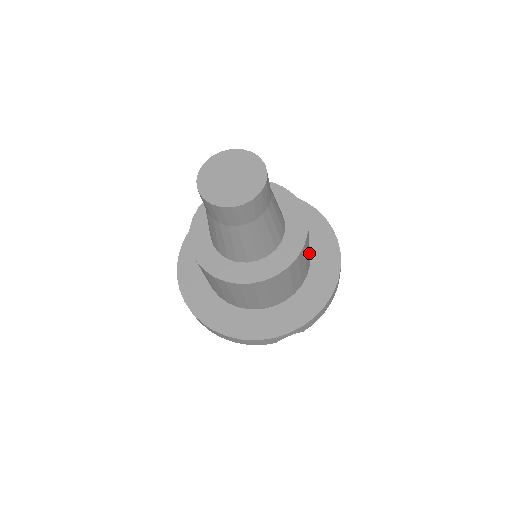
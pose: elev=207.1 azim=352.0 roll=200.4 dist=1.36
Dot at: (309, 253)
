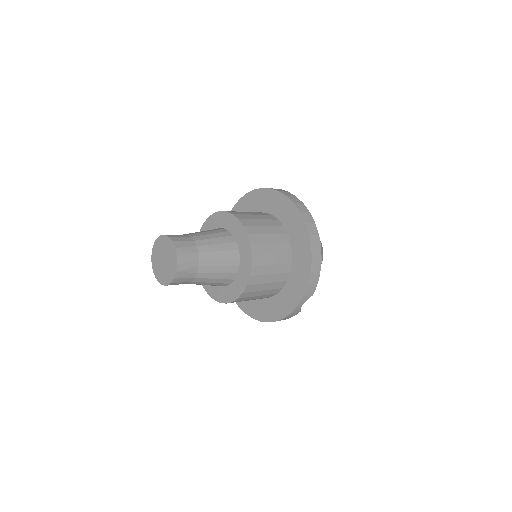
Dot at: (280, 239)
